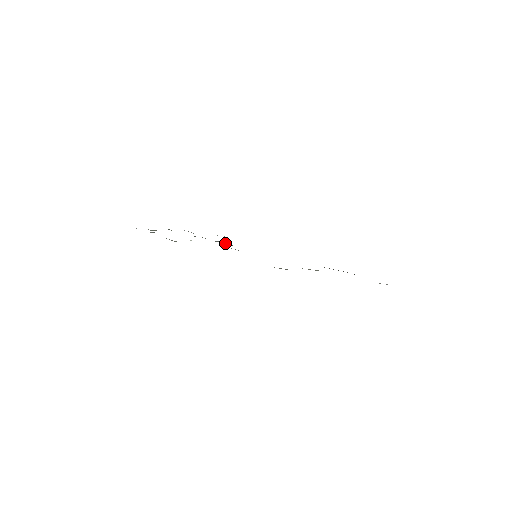
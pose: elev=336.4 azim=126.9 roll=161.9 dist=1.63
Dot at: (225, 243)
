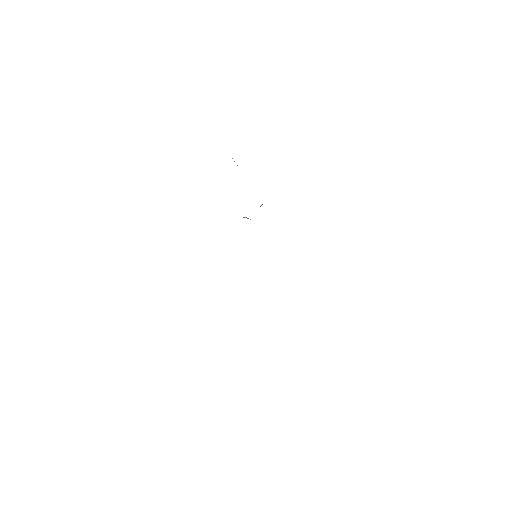
Dot at: occluded
